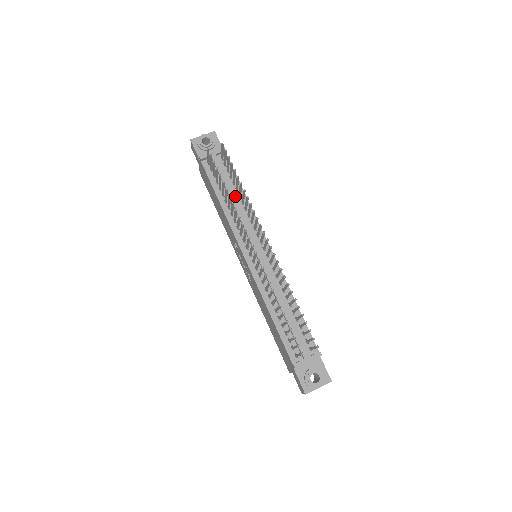
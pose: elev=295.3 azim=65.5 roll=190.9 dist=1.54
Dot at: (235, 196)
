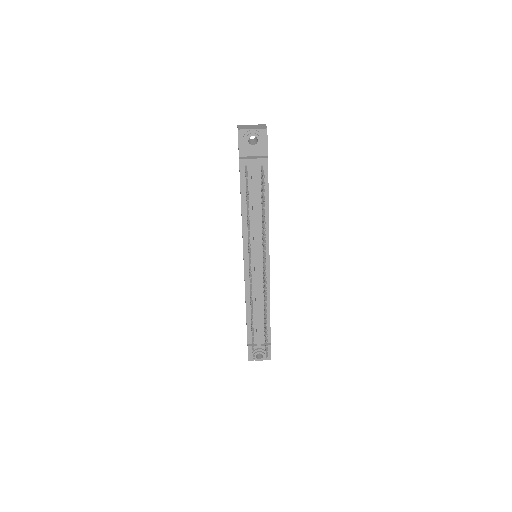
Dot at: (258, 209)
